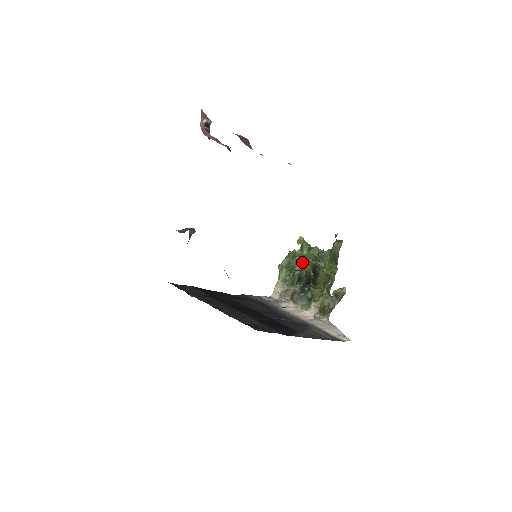
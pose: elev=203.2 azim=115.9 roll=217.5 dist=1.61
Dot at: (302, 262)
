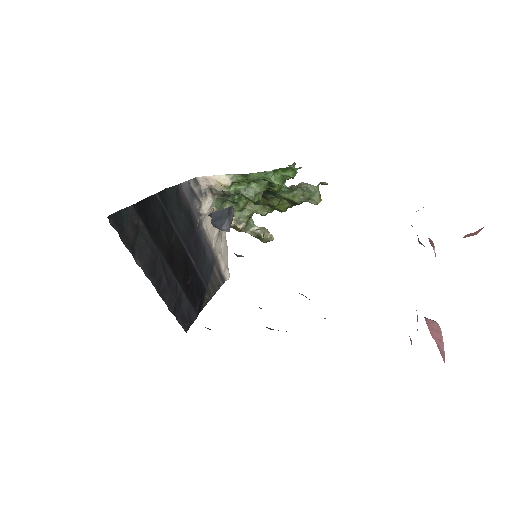
Dot at: (269, 187)
